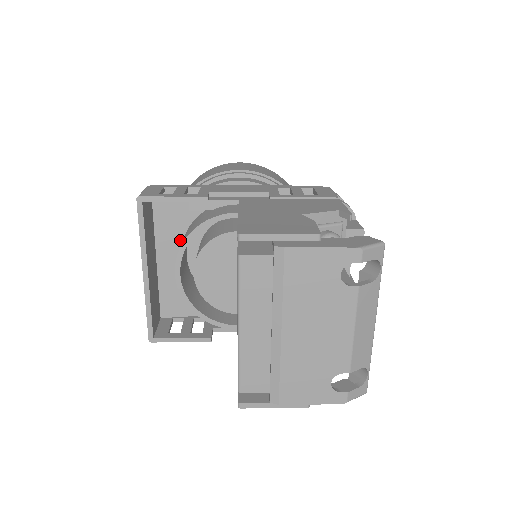
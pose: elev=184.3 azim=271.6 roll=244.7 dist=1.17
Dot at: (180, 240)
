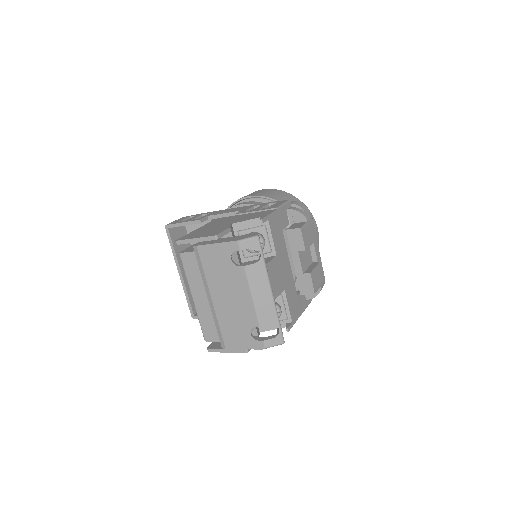
Dot at: occluded
